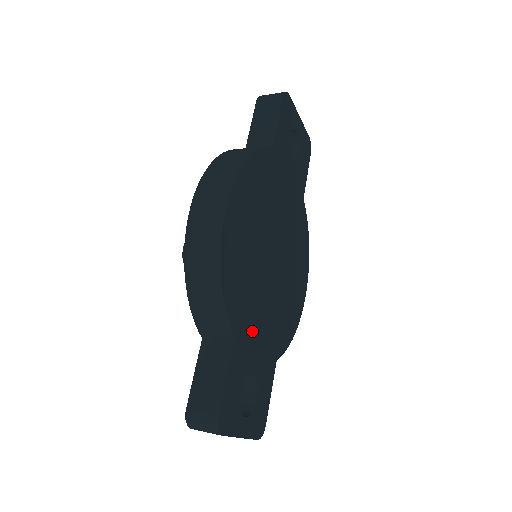
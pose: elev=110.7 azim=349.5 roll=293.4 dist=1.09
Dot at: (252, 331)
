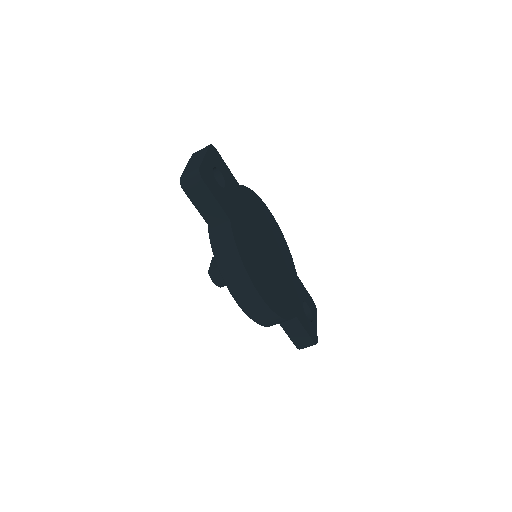
Dot at: (292, 296)
